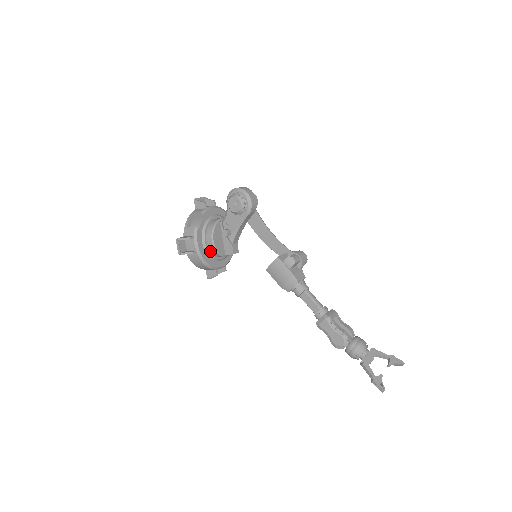
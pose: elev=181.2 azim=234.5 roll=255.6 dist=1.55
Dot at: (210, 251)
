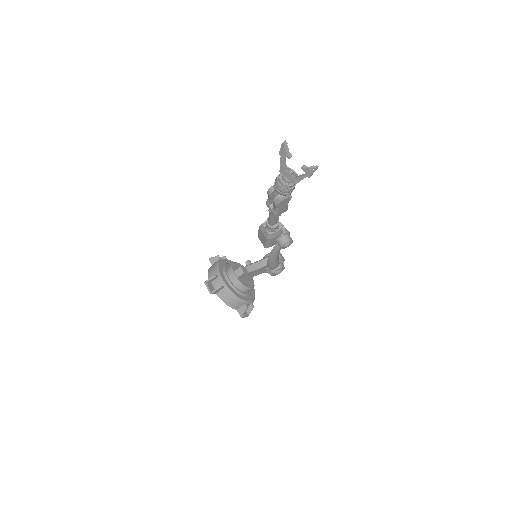
Dot at: (227, 267)
